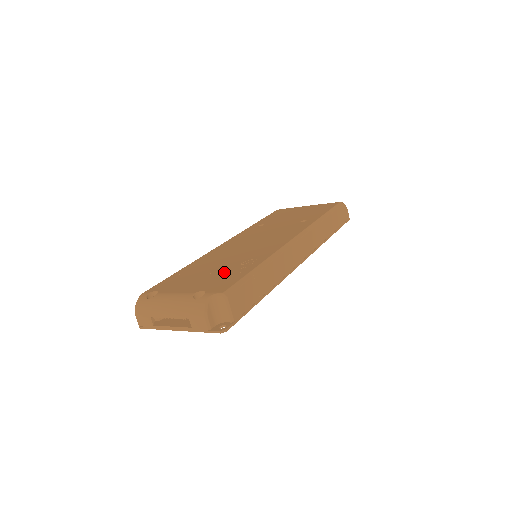
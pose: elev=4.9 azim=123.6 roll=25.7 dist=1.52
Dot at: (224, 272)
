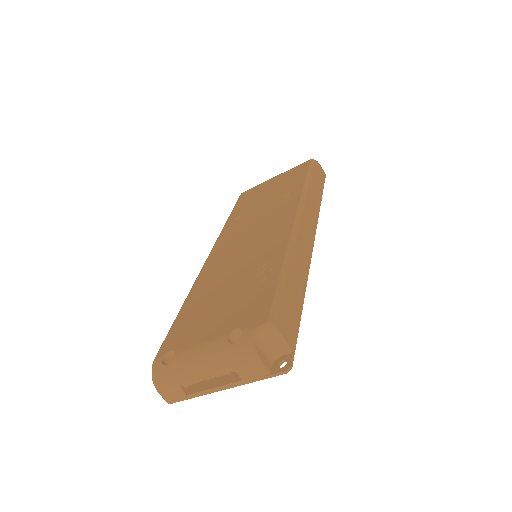
Dot at: (243, 293)
